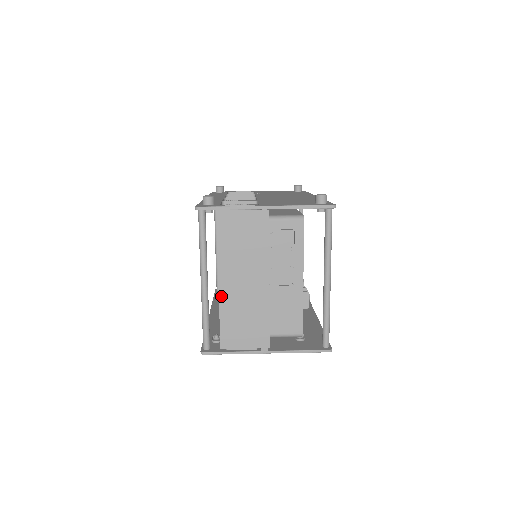
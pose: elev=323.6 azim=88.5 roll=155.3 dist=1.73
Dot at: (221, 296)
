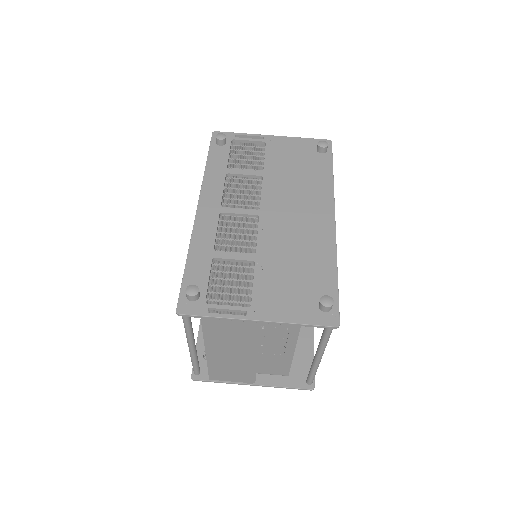
Dot at: (208, 359)
